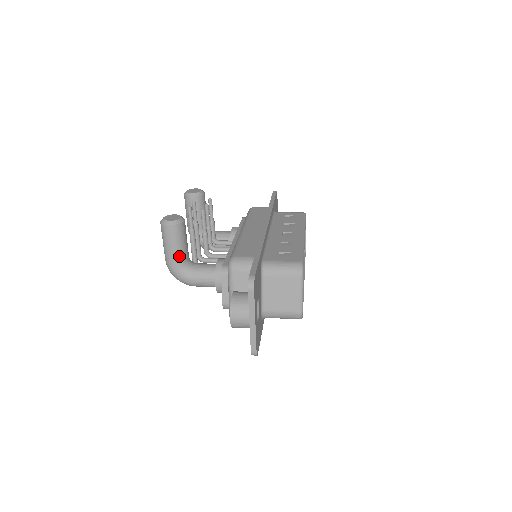
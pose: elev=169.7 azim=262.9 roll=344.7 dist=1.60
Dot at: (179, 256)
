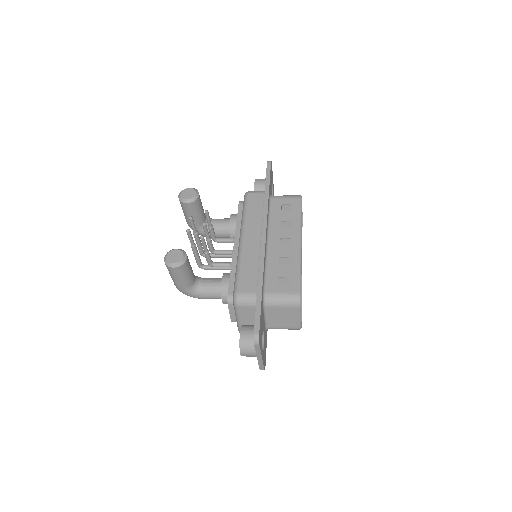
Dot at: (186, 284)
